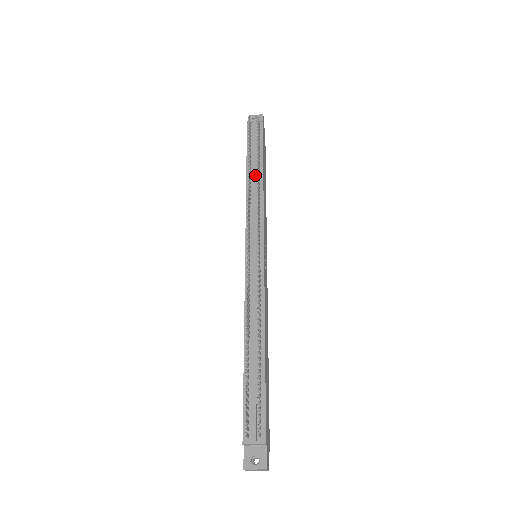
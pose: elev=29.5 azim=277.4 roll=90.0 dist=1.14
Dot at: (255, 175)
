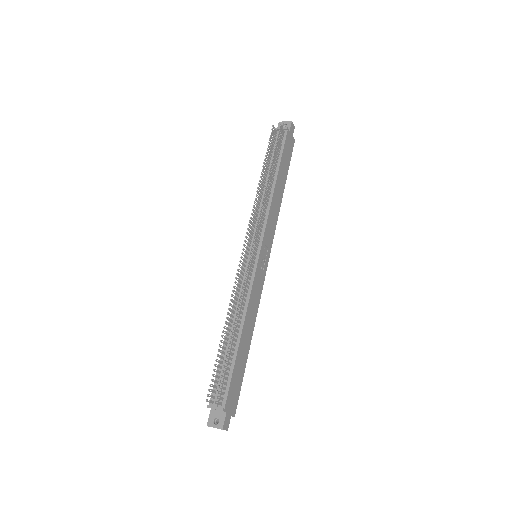
Dot at: occluded
